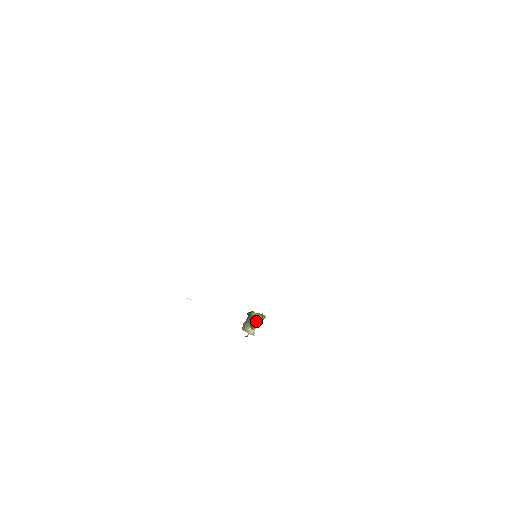
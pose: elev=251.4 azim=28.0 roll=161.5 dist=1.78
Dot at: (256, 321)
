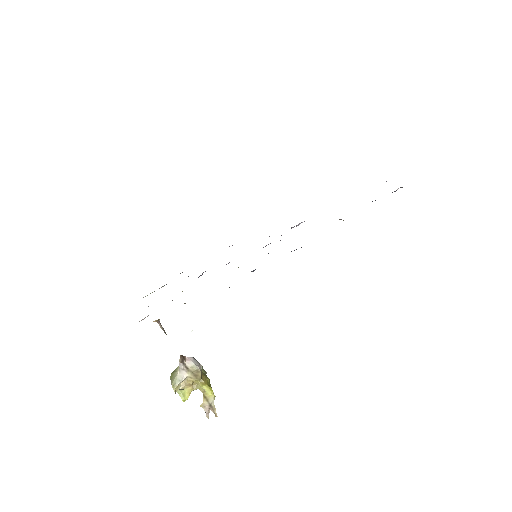
Dot at: (194, 365)
